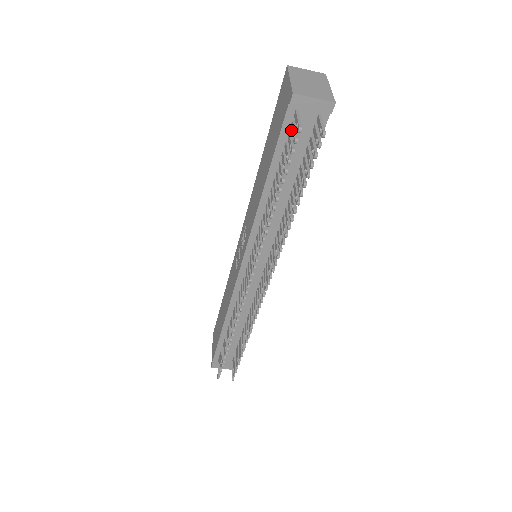
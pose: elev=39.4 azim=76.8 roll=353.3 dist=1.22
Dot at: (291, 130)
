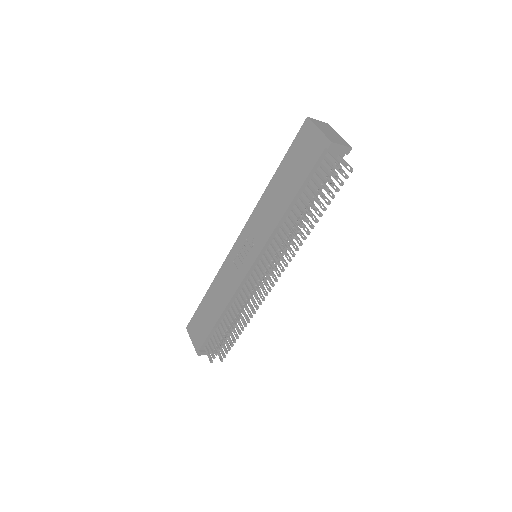
Dot at: occluded
